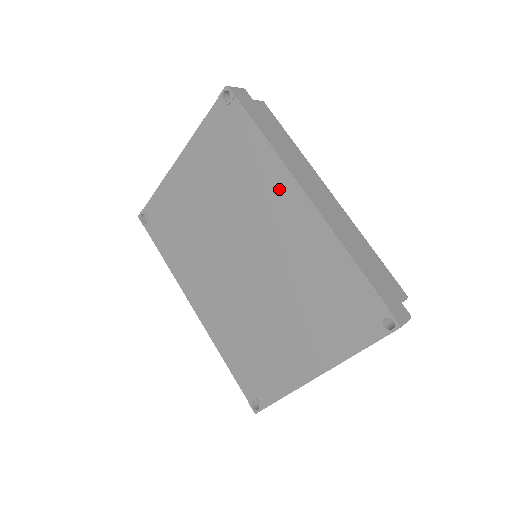
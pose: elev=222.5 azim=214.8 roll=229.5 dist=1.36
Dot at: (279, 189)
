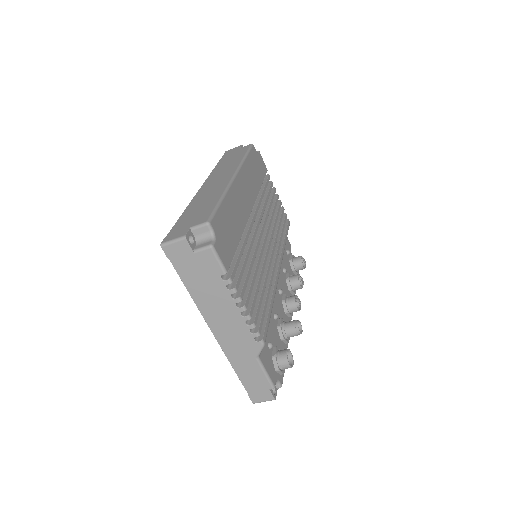
Dot at: occluded
